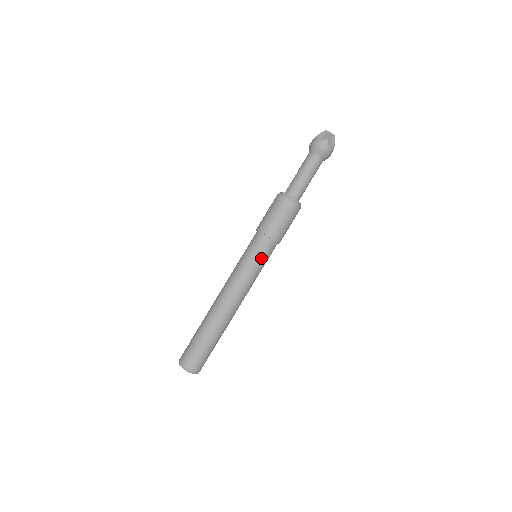
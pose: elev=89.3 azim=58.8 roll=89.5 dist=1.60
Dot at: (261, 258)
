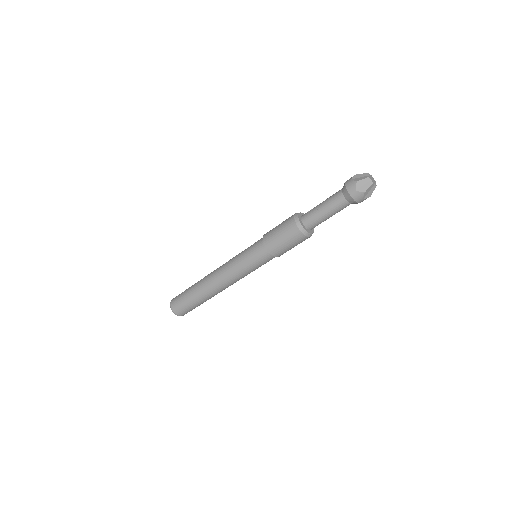
Dot at: (259, 265)
